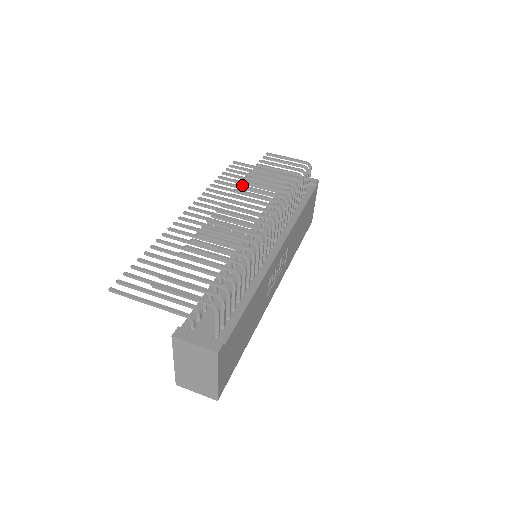
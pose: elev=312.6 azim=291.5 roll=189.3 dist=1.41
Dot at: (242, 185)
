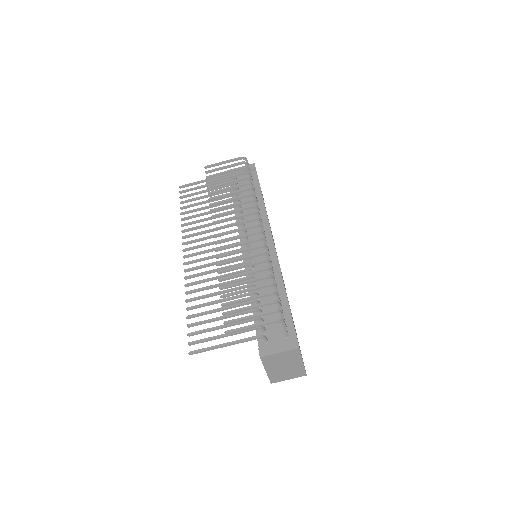
Dot at: (213, 209)
